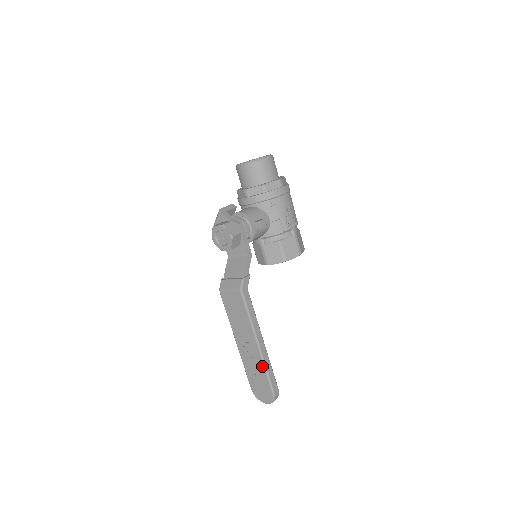
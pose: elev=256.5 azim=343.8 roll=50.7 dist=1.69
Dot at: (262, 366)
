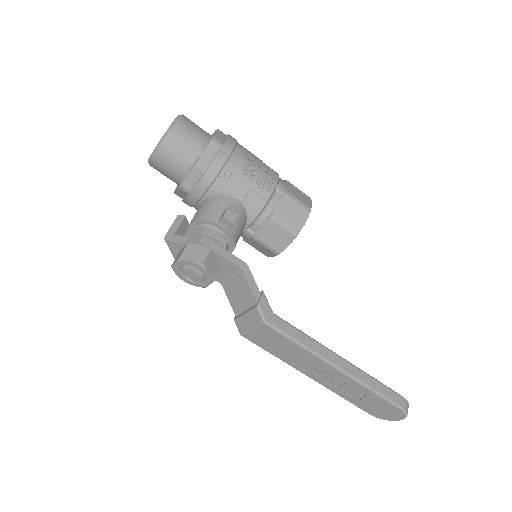
Dot at: (362, 388)
